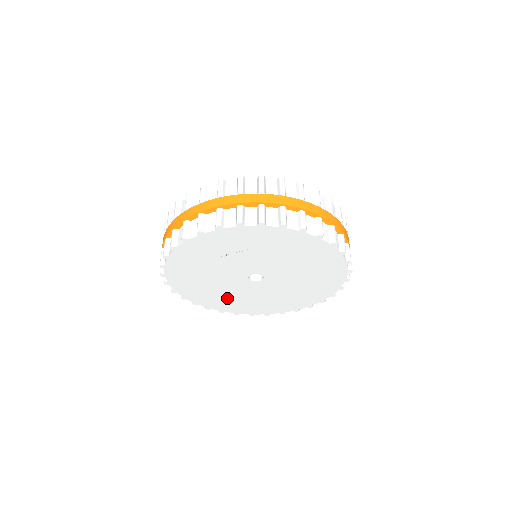
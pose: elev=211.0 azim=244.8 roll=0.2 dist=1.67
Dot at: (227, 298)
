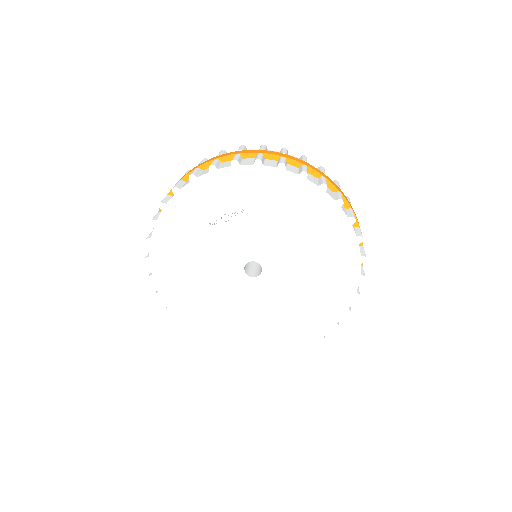
Dot at: (219, 313)
